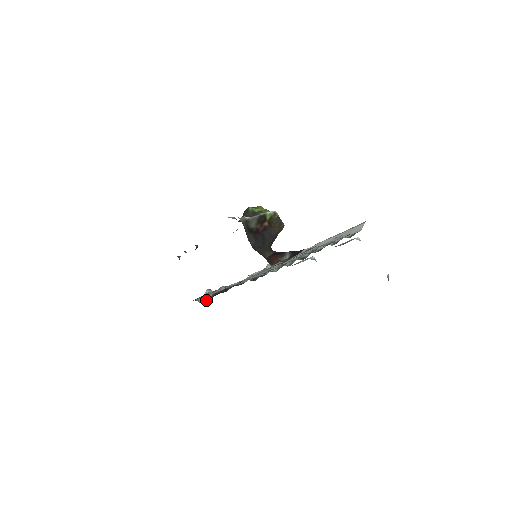
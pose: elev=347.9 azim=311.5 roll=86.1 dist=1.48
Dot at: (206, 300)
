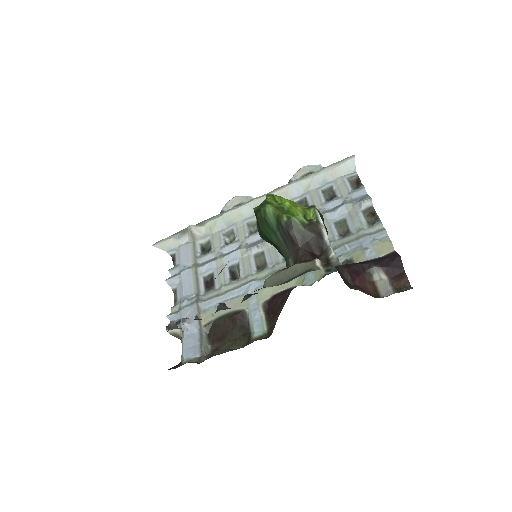
Dot at: (208, 343)
